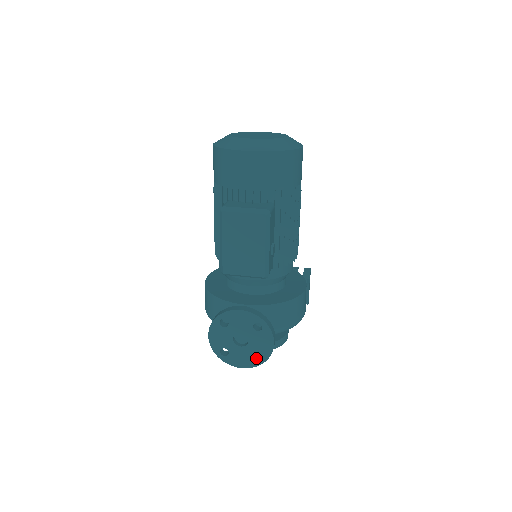
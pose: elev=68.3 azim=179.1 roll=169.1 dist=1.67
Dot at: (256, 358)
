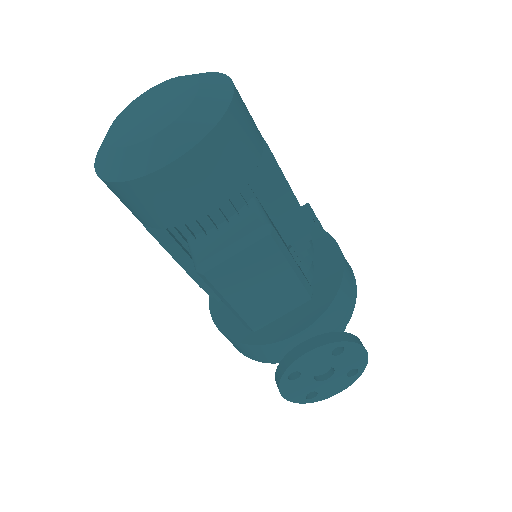
Dot at: (350, 373)
